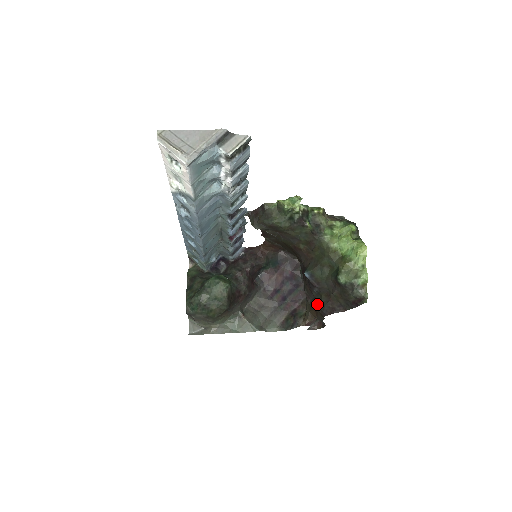
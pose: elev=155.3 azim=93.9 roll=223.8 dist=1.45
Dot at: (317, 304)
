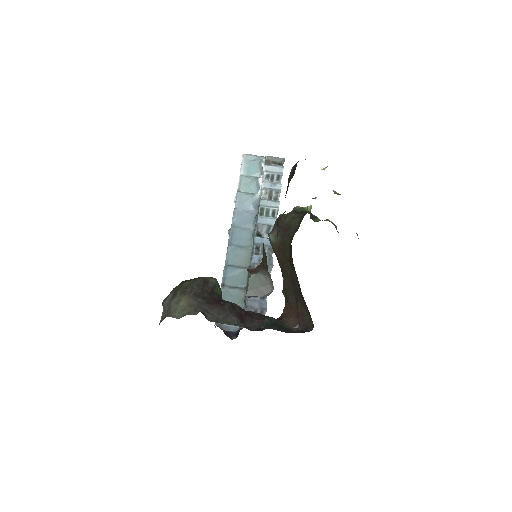
Dot at: occluded
